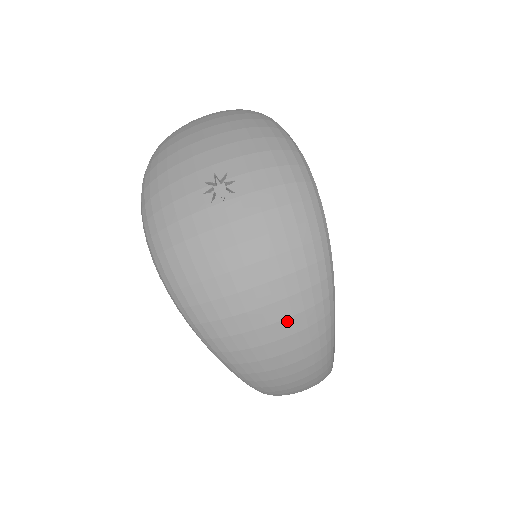
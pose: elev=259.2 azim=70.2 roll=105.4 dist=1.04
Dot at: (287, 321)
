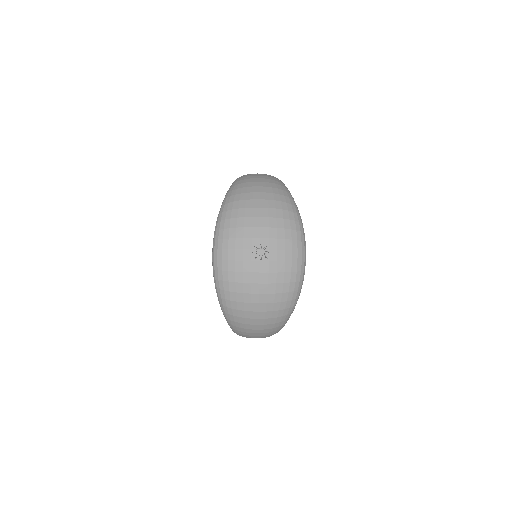
Dot at: (268, 319)
